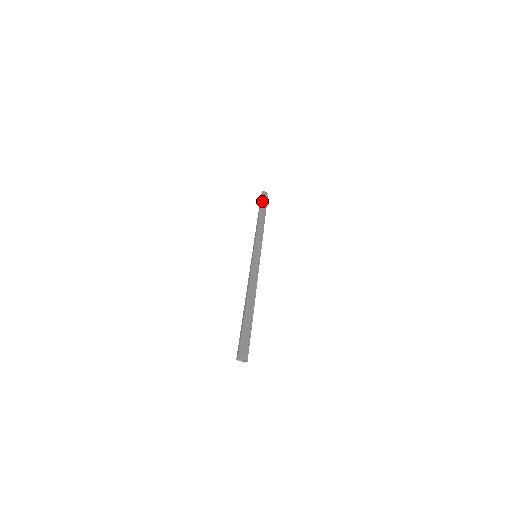
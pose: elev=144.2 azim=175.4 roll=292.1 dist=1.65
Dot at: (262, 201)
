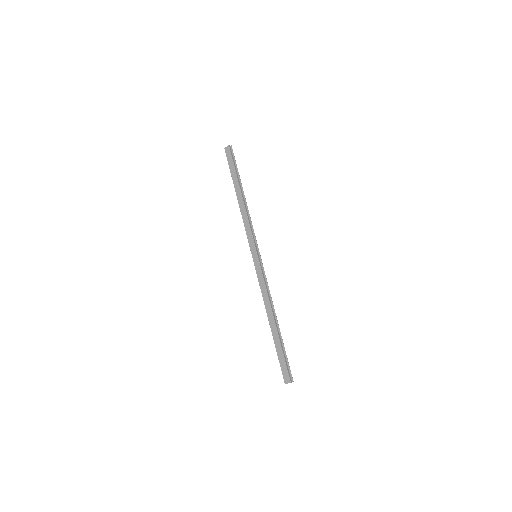
Dot at: (230, 167)
